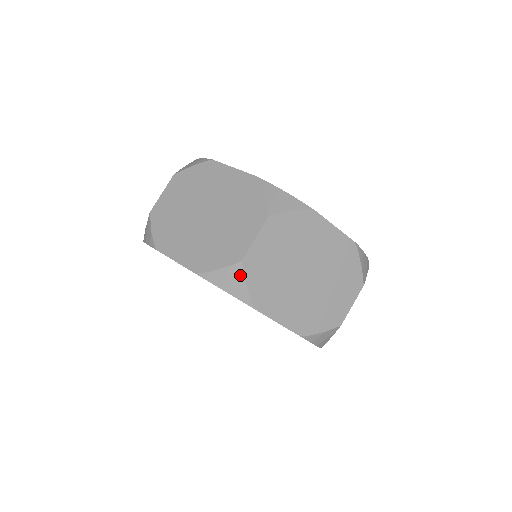
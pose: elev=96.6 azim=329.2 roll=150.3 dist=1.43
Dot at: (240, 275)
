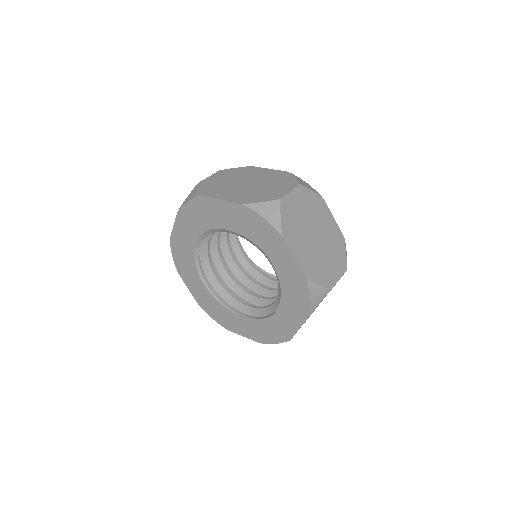
Dot at: (197, 188)
